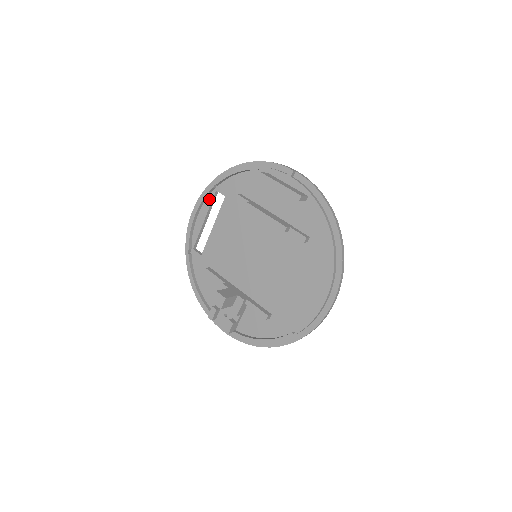
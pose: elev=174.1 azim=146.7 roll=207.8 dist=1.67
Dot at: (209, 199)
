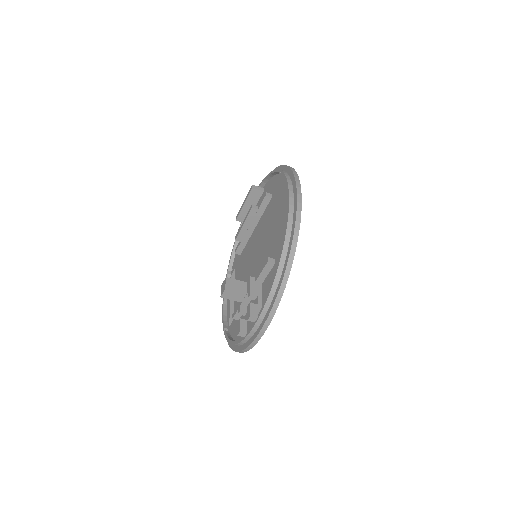
Dot at: occluded
